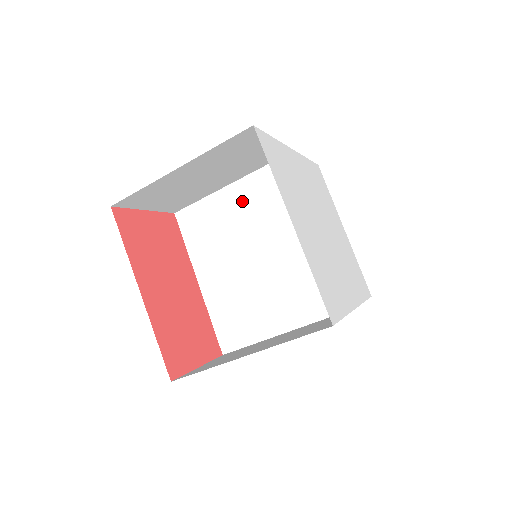
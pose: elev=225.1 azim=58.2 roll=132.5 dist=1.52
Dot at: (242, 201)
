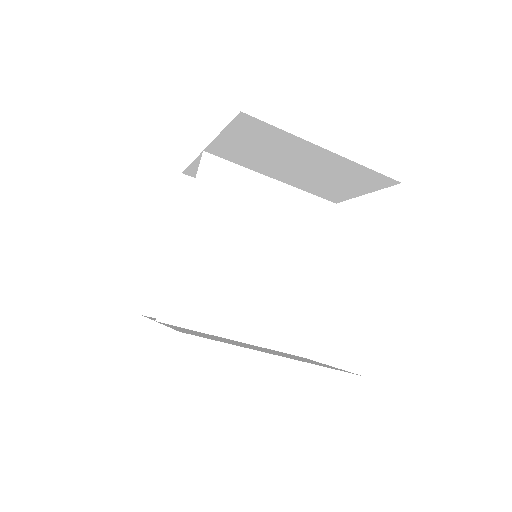
Dot at: (273, 201)
